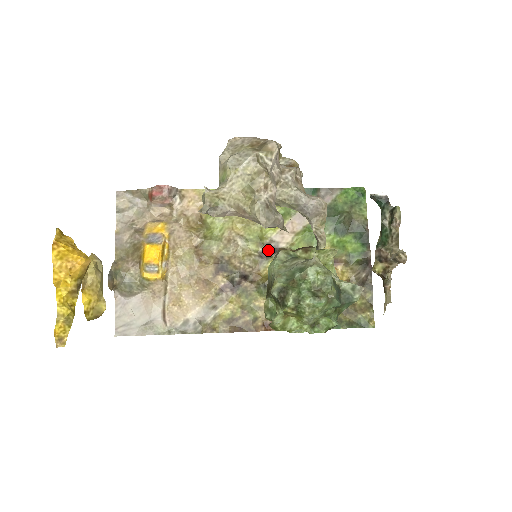
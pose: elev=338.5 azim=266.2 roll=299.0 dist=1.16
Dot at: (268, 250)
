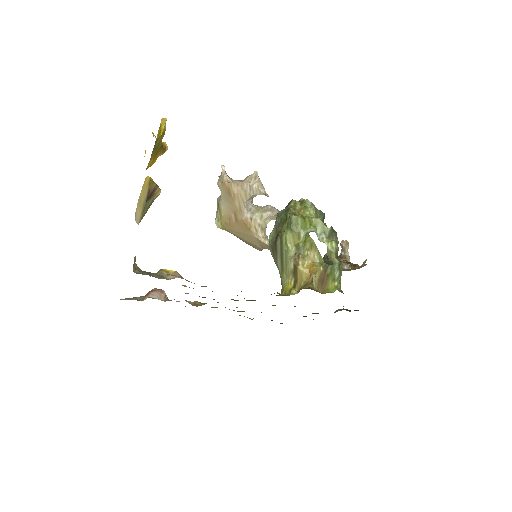
Dot at: occluded
